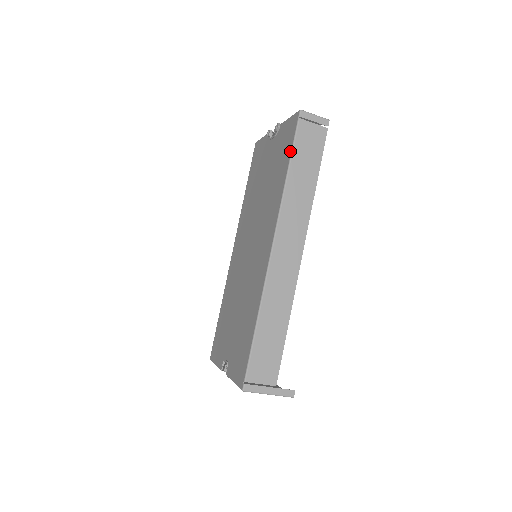
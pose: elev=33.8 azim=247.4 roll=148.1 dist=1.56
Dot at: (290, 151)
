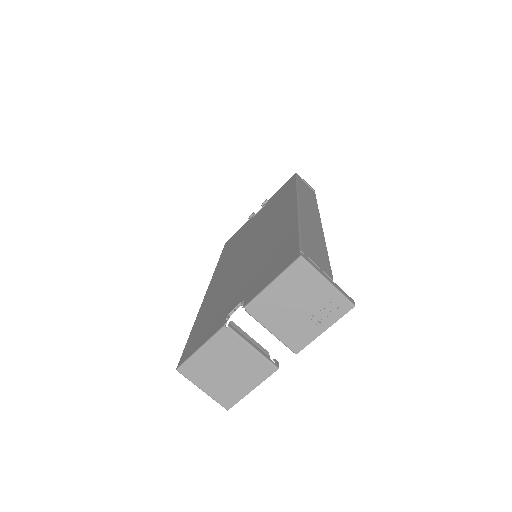
Dot at: (294, 181)
